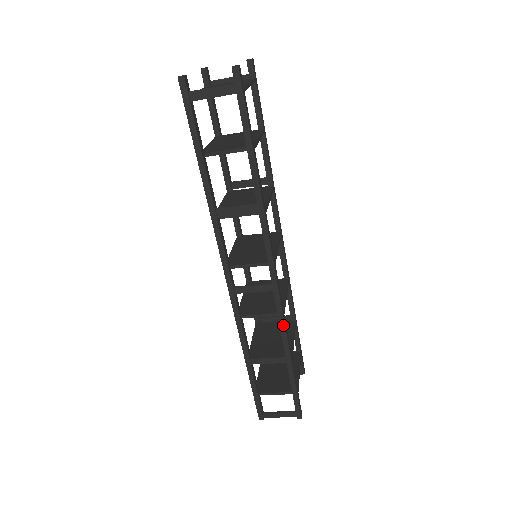
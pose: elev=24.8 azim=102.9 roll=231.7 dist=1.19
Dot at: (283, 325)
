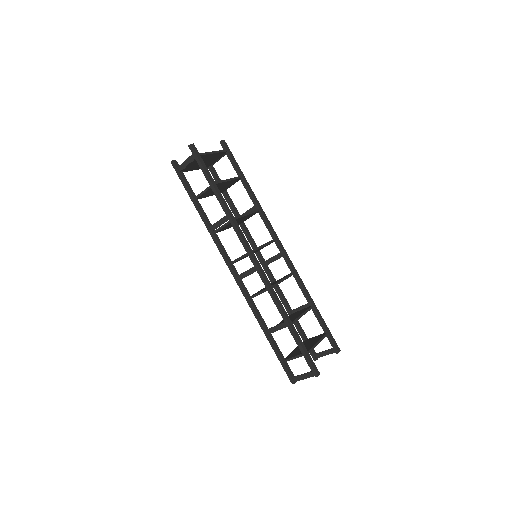
Dot at: (272, 295)
